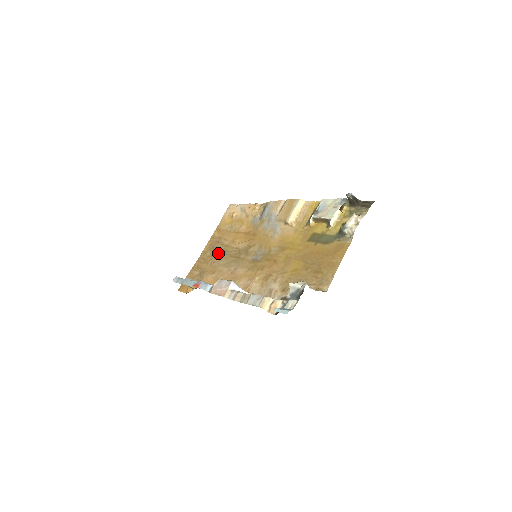
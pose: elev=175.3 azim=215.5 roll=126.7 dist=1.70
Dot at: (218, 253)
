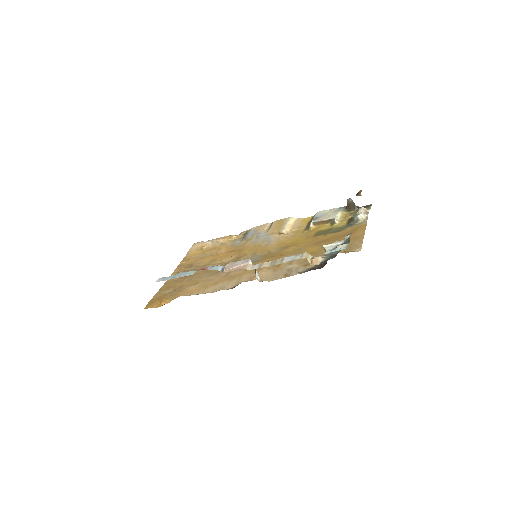
Dot at: (195, 272)
